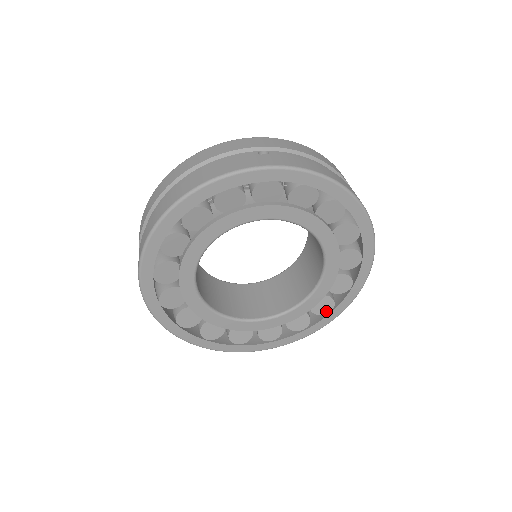
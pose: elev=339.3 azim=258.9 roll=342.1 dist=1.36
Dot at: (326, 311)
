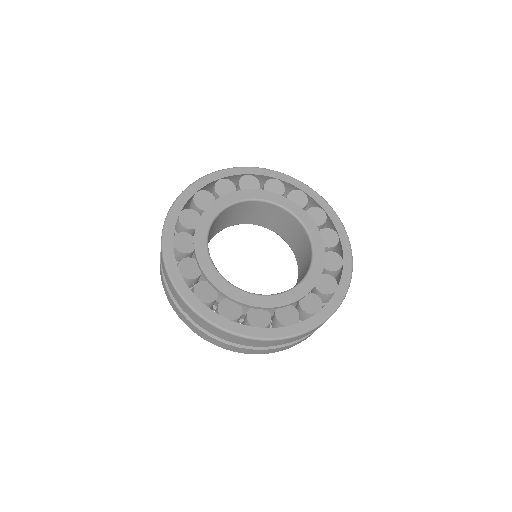
Dot at: occluded
